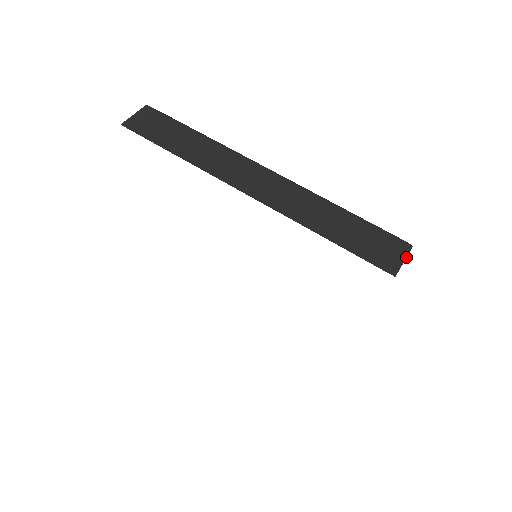
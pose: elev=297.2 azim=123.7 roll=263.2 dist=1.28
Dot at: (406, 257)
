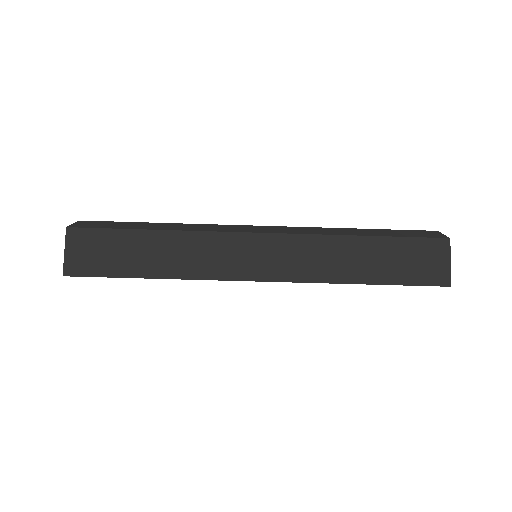
Dot at: (450, 256)
